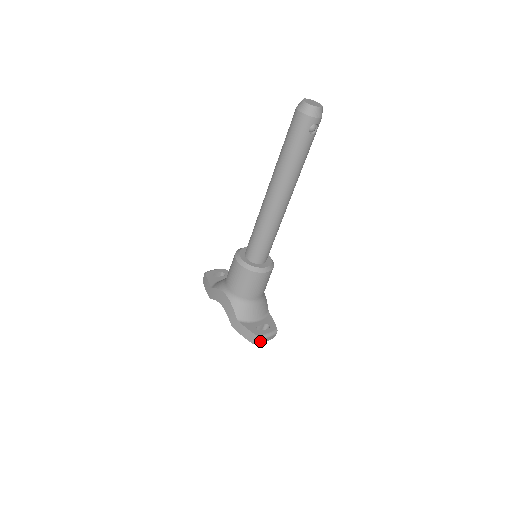
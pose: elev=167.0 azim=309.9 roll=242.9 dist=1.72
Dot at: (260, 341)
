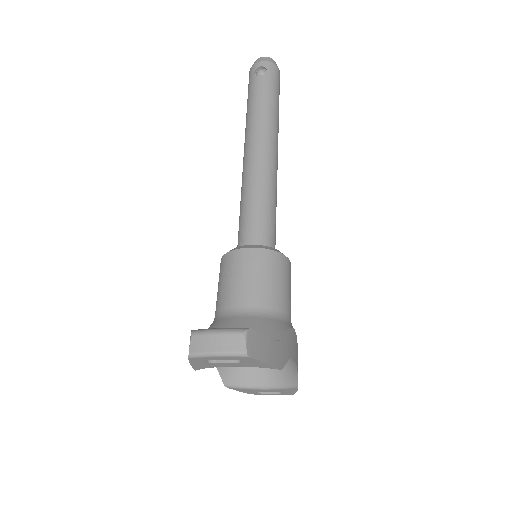
Dot at: (198, 344)
